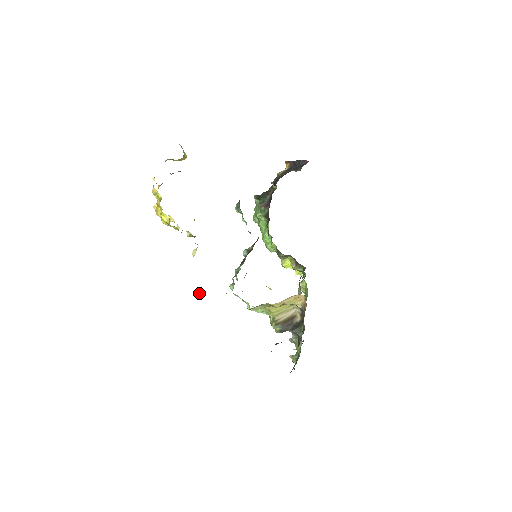
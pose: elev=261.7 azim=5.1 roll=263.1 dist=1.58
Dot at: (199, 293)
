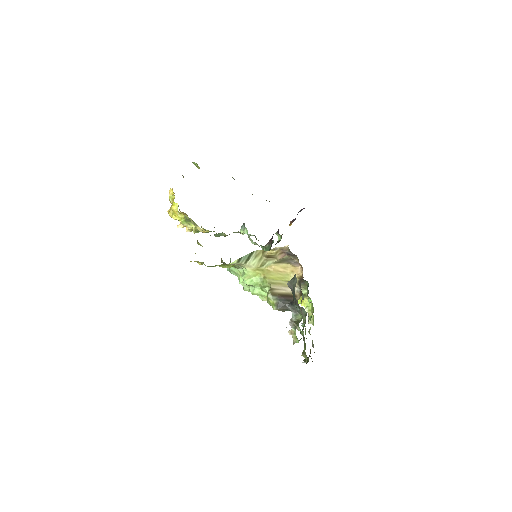
Dot at: occluded
